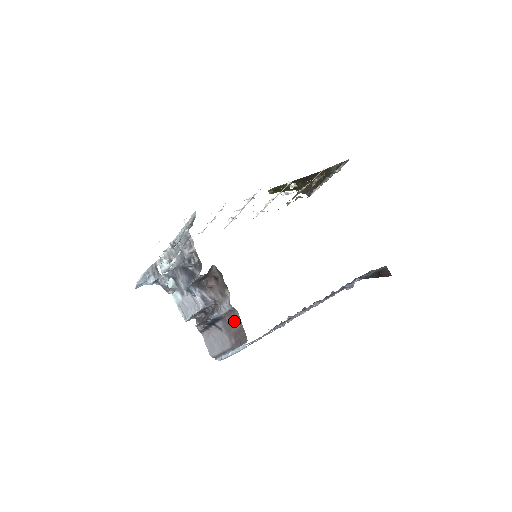
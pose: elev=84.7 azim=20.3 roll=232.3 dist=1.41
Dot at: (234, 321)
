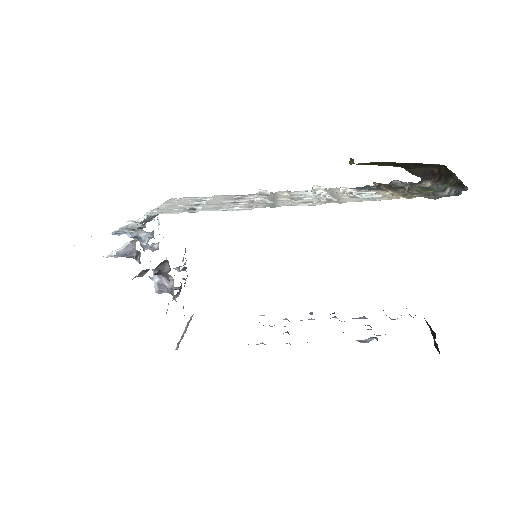
Dot at: occluded
